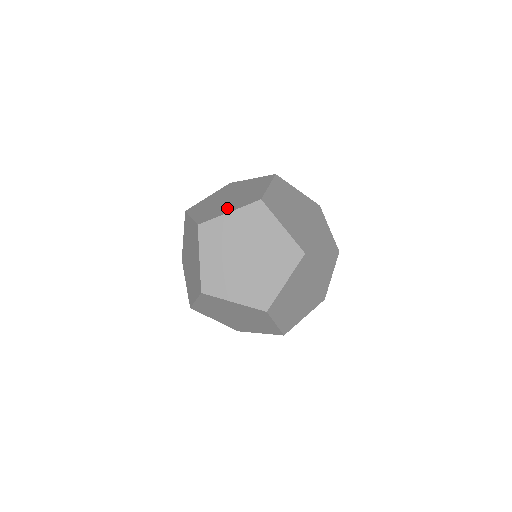
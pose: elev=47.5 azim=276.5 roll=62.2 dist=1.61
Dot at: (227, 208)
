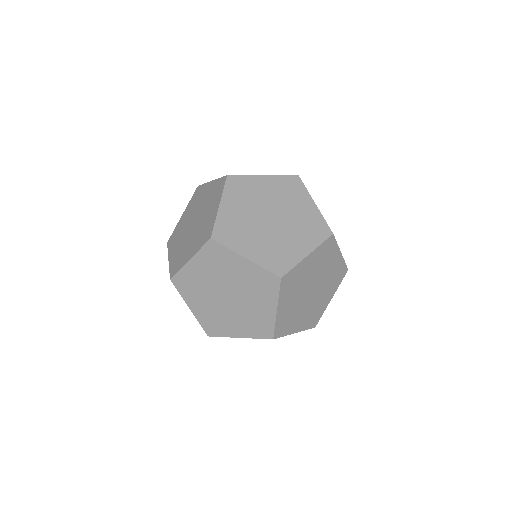
Dot at: occluded
